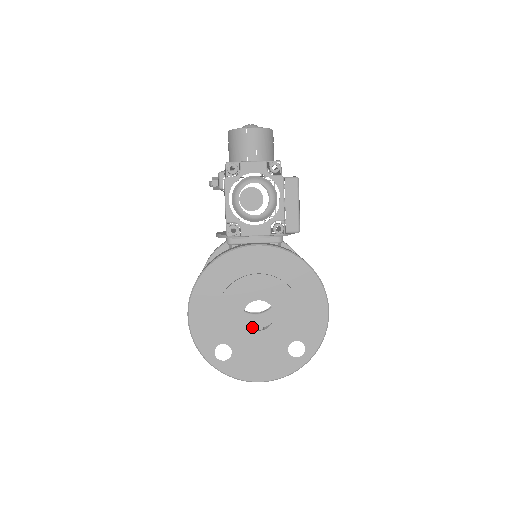
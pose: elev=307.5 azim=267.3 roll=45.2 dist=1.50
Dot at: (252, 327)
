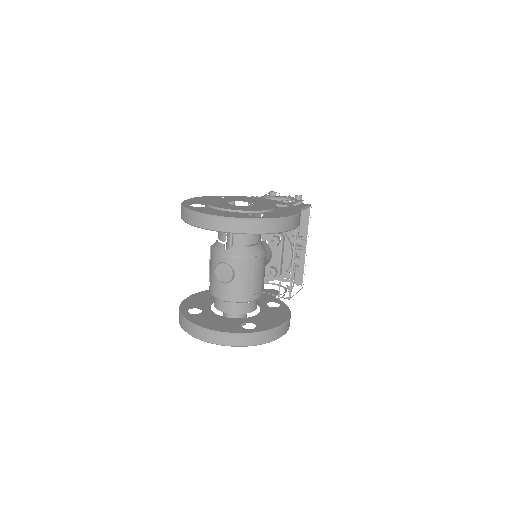
Dot at: (211, 322)
